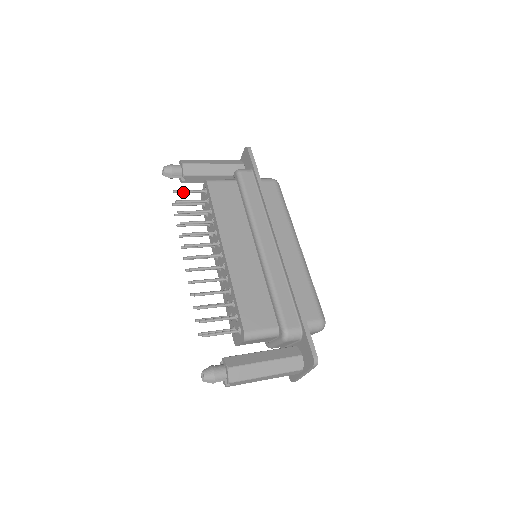
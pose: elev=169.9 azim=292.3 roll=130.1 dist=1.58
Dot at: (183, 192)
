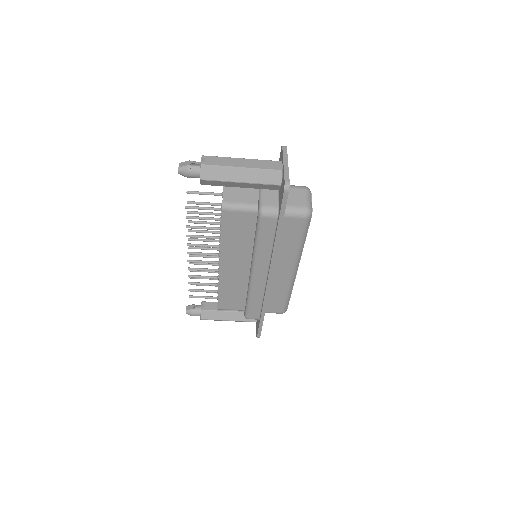
Dot at: occluded
